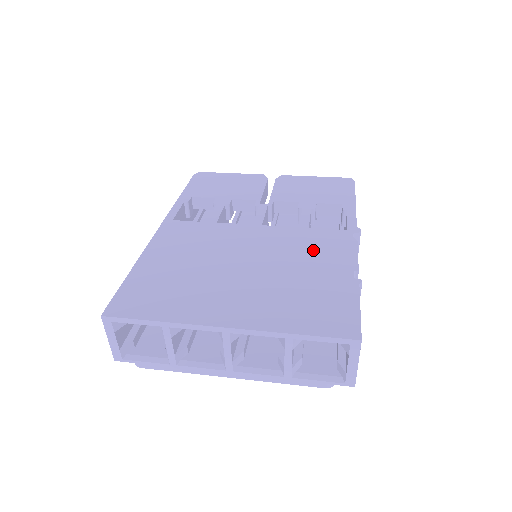
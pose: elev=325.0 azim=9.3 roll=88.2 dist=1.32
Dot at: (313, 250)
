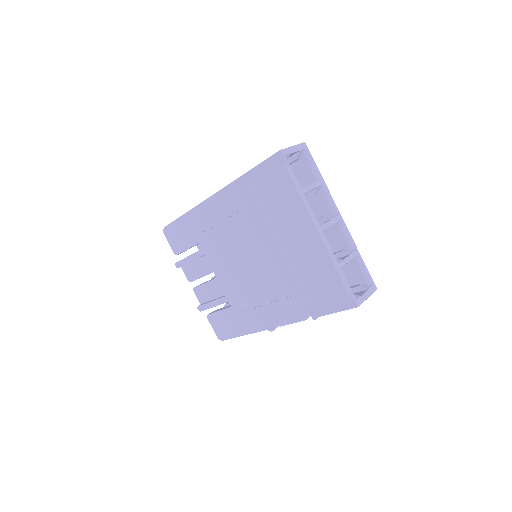
Dot at: occluded
